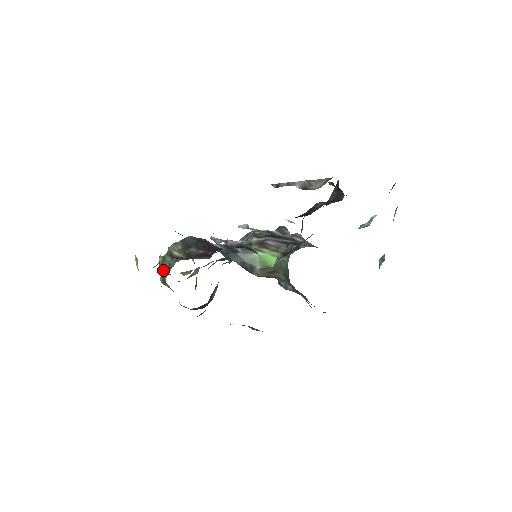
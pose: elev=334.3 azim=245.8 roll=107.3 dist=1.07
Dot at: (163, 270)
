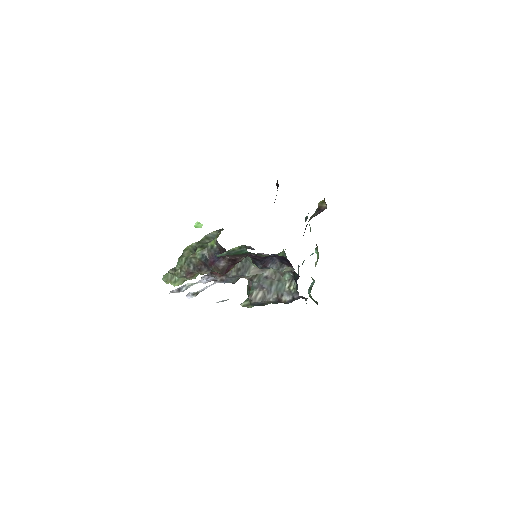
Dot at: (201, 245)
